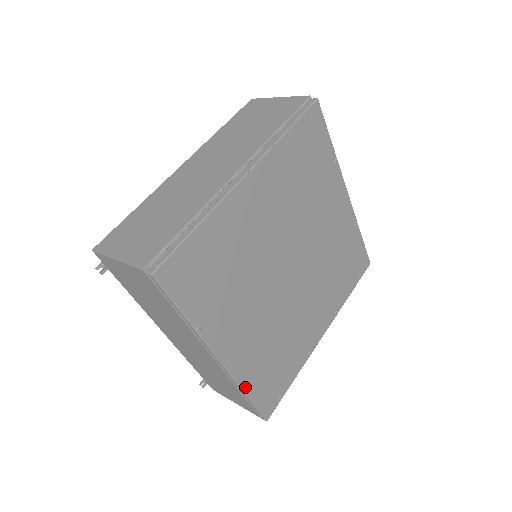
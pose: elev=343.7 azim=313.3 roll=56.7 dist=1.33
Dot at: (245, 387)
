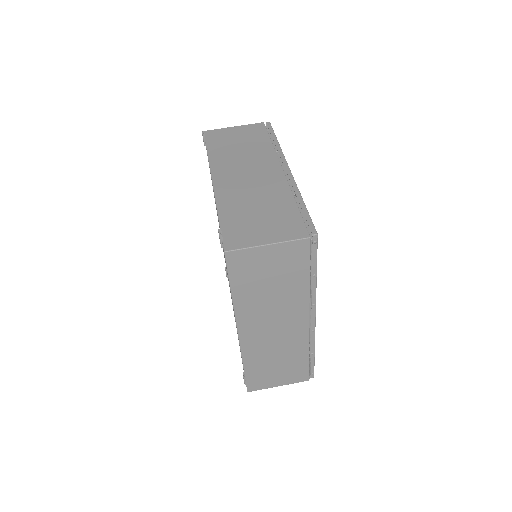
Dot at: occluded
